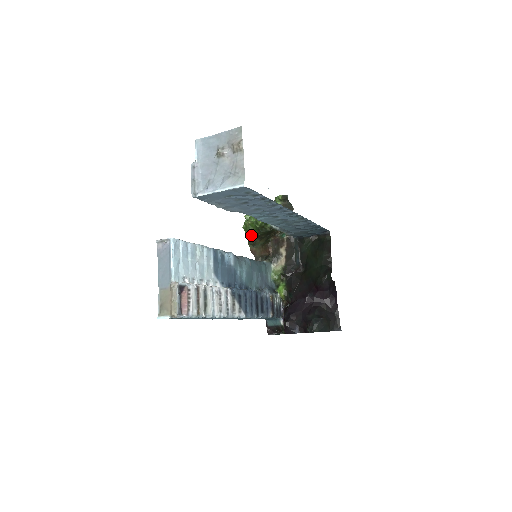
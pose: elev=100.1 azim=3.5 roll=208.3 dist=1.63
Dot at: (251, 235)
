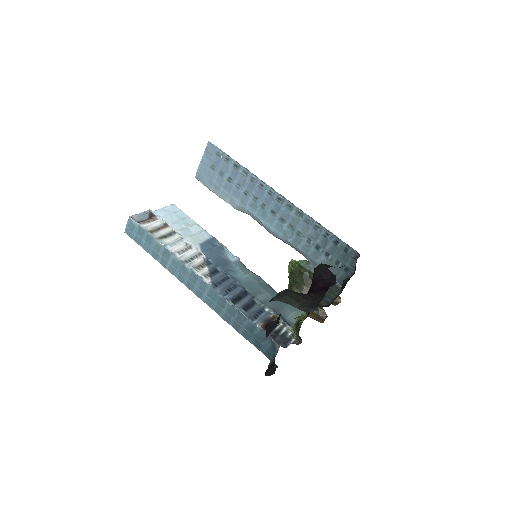
Dot at: (291, 286)
